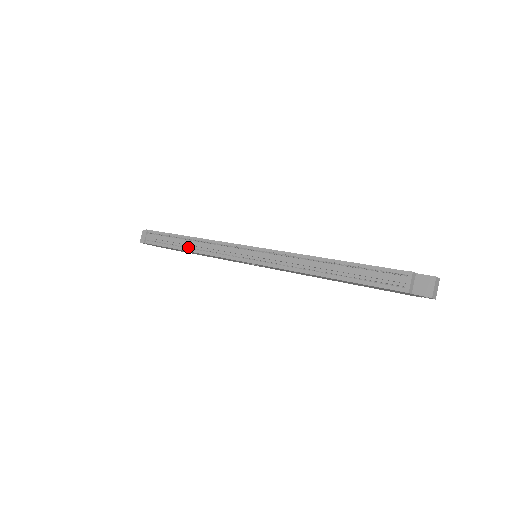
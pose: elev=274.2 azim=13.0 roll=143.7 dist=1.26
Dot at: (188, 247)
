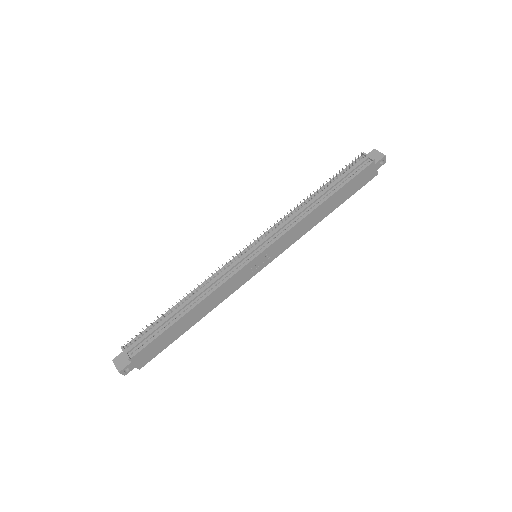
Dot at: (188, 306)
